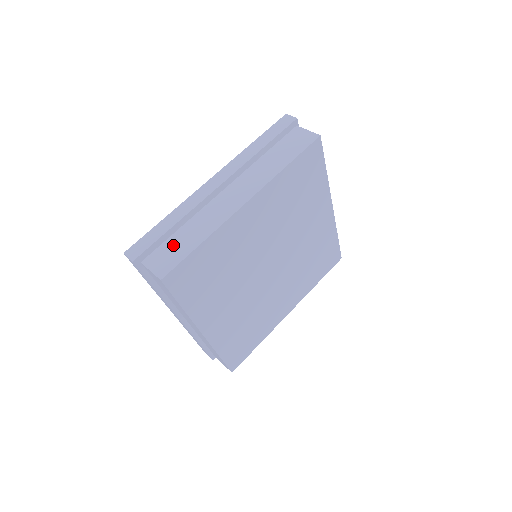
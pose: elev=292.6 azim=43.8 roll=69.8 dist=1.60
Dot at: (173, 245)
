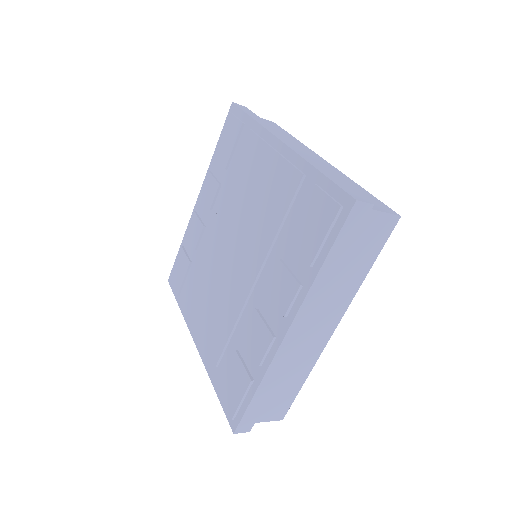
Dot at: (277, 398)
